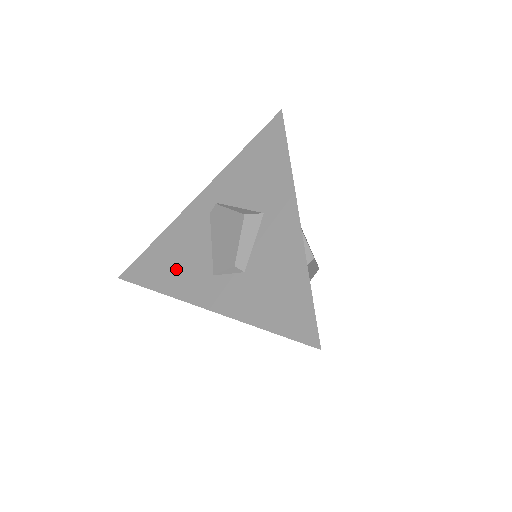
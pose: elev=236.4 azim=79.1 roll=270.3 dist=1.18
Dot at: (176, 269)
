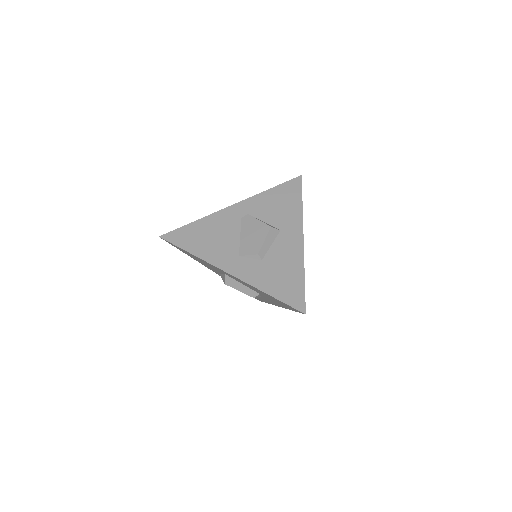
Dot at: (210, 244)
